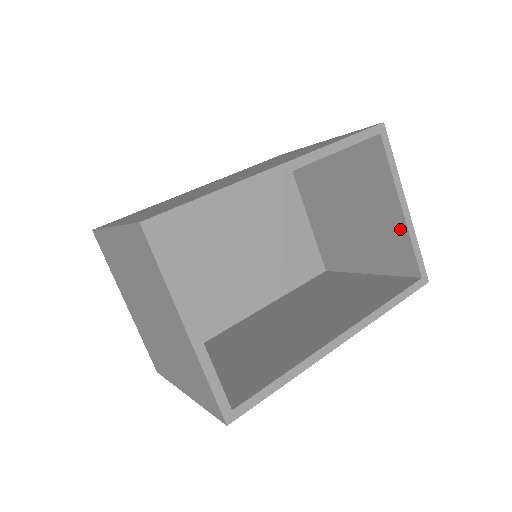
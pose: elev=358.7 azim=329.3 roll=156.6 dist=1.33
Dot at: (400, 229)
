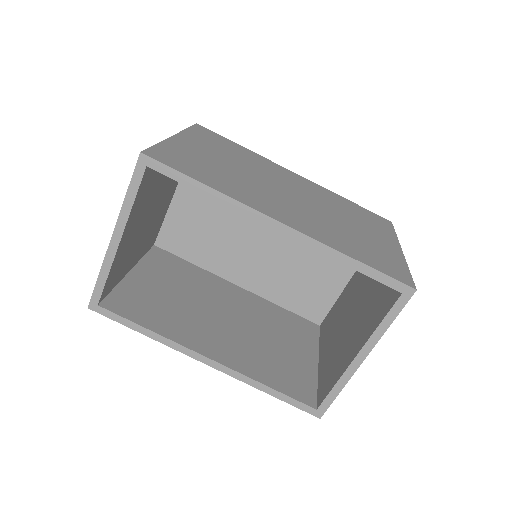
Dot at: (344, 366)
